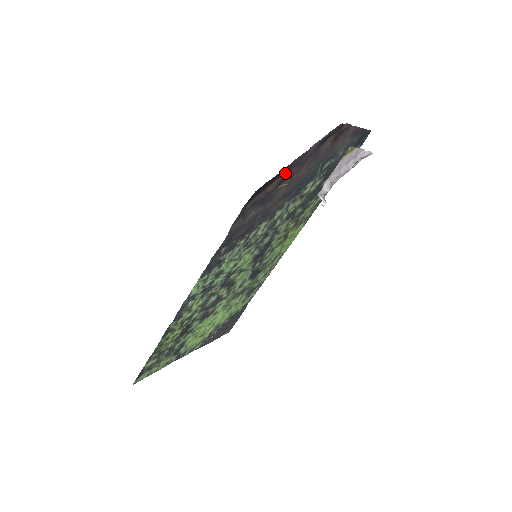
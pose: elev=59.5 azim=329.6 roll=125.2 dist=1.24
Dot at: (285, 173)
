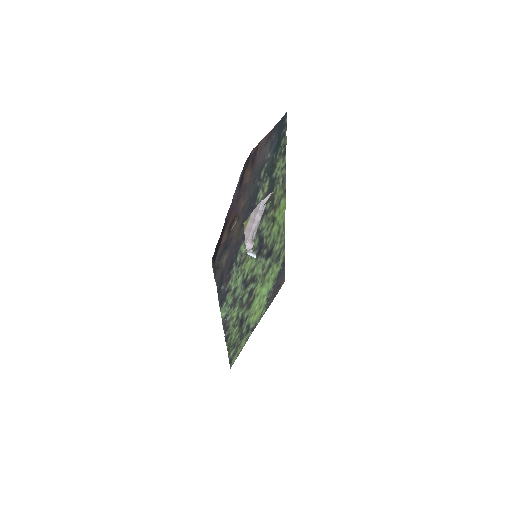
Dot at: (227, 224)
